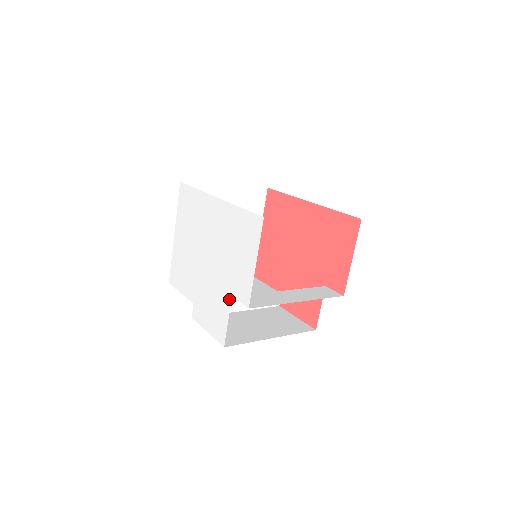
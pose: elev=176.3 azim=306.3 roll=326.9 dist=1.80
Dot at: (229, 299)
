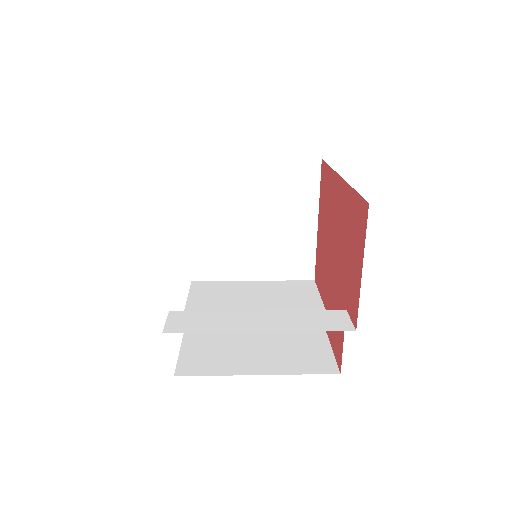
Dot at: occluded
